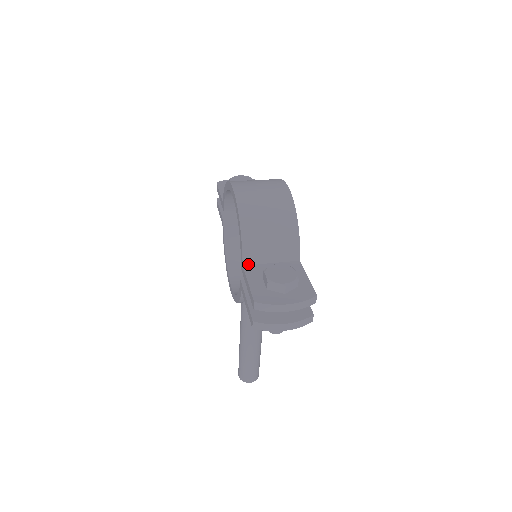
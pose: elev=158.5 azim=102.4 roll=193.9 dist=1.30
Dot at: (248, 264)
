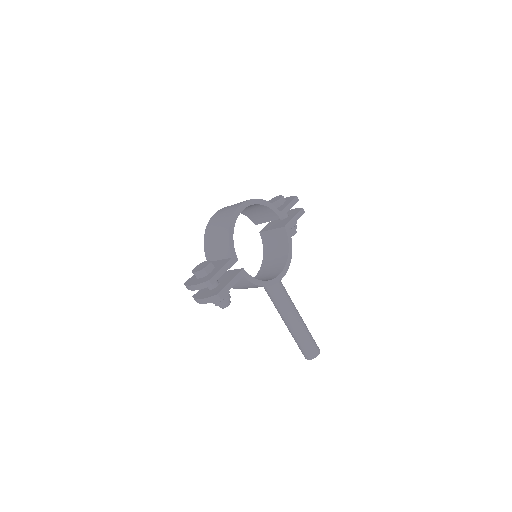
Dot at: occluded
